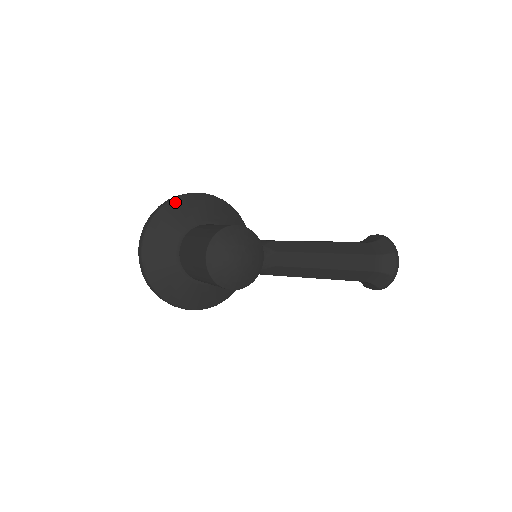
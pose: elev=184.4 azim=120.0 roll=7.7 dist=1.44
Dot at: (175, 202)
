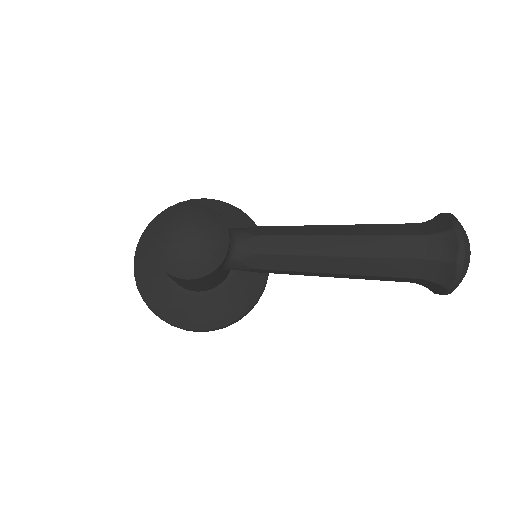
Dot at: occluded
